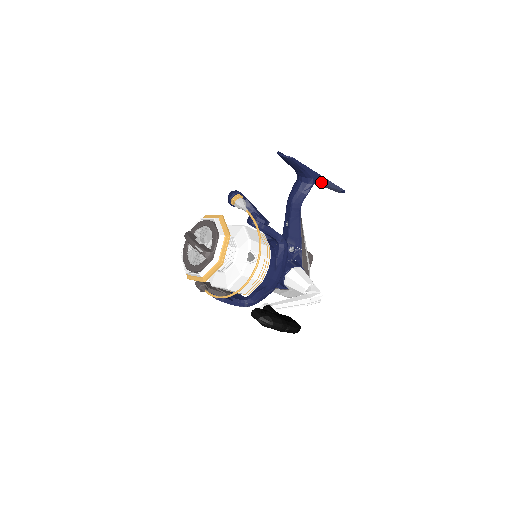
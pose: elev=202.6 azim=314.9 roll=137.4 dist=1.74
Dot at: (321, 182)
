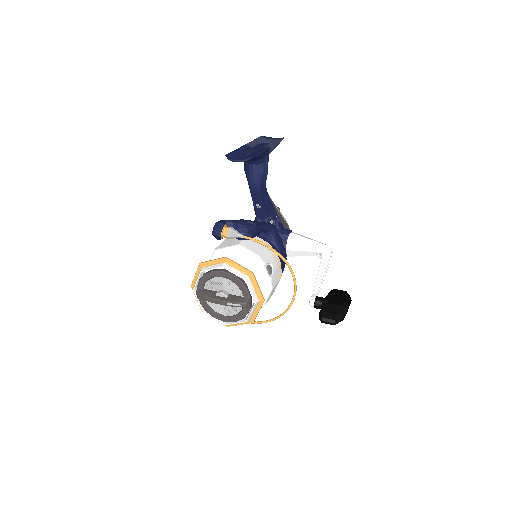
Dot at: (271, 151)
